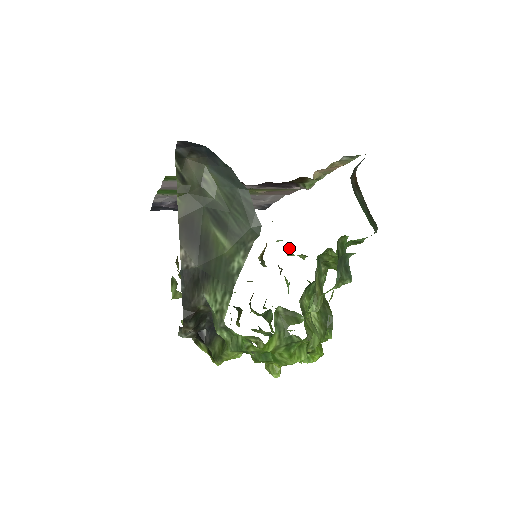
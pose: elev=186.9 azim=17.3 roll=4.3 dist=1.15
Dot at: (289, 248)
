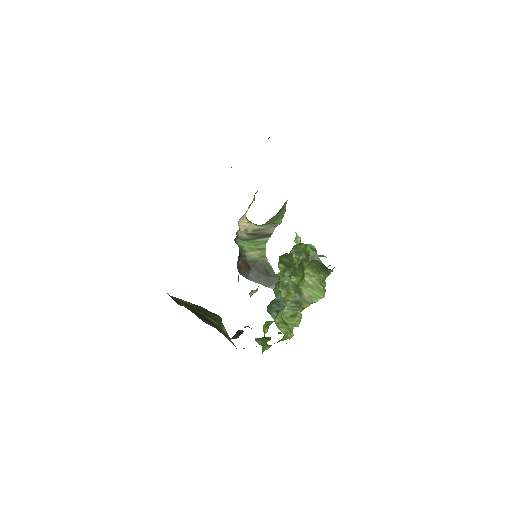
Dot at: occluded
